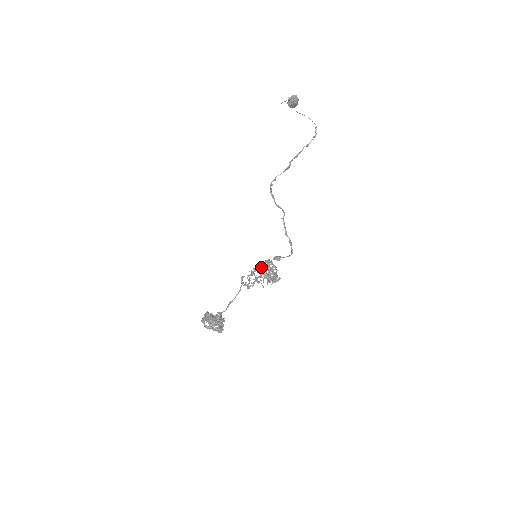
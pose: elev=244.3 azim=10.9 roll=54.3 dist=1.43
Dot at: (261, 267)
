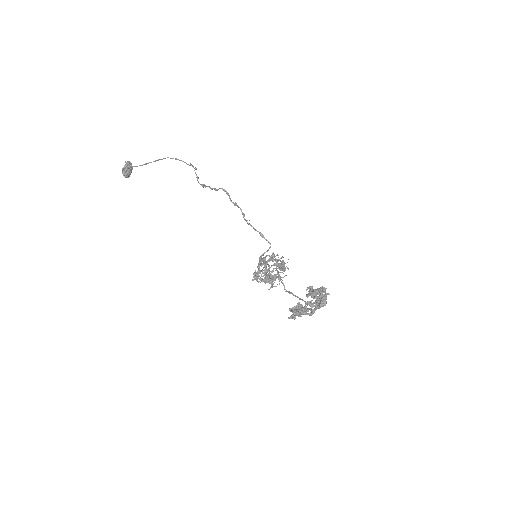
Dot at: (269, 260)
